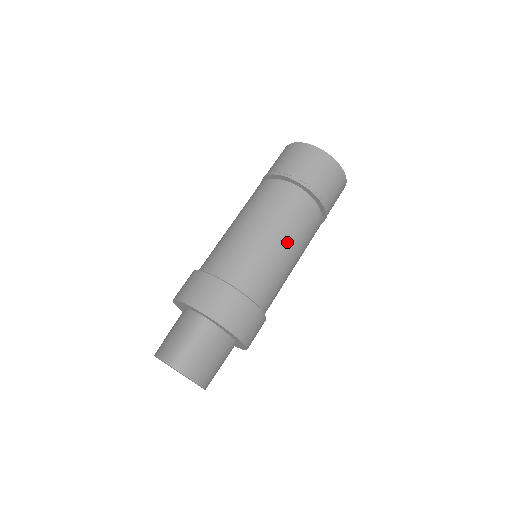
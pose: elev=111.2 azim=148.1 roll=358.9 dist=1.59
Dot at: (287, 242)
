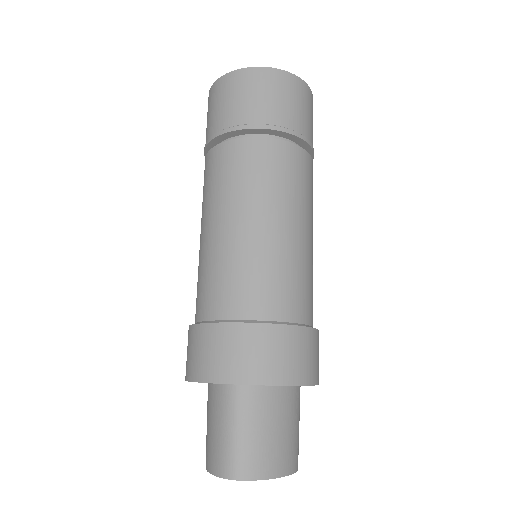
Dot at: (281, 215)
